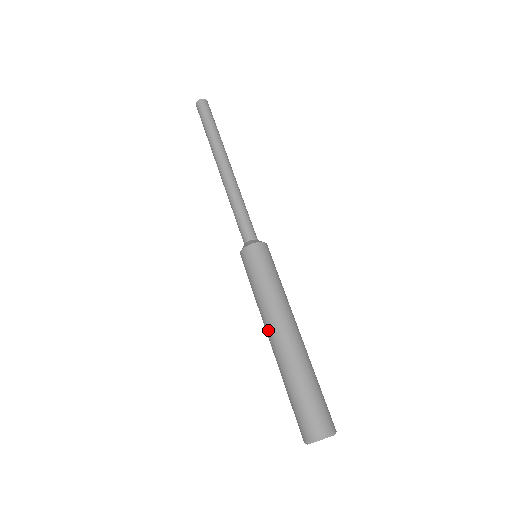
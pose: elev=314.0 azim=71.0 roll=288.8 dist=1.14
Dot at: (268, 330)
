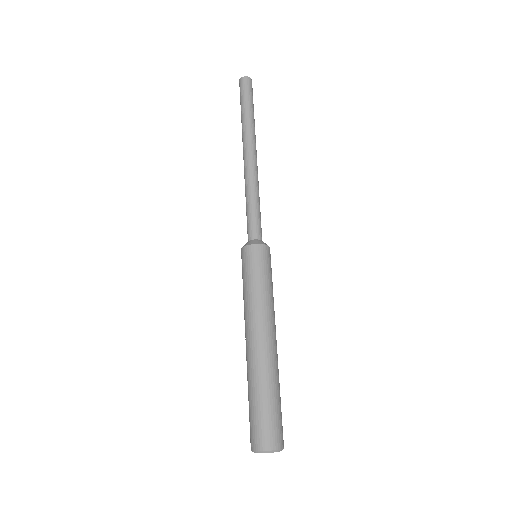
Dot at: (246, 334)
